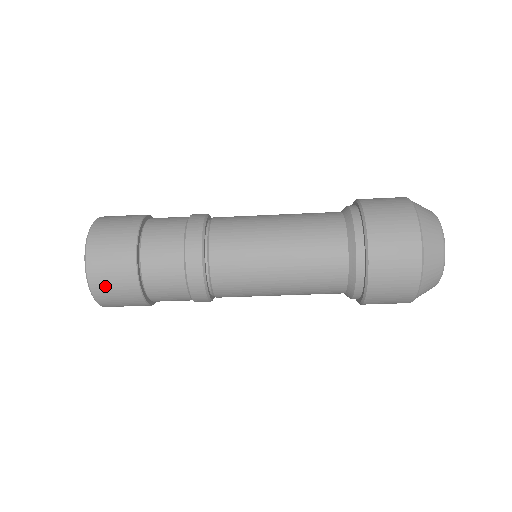
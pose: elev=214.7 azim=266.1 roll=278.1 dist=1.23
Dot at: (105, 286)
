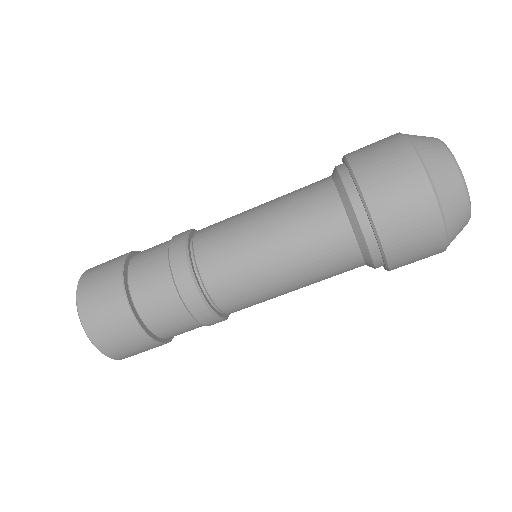
Dot at: (91, 280)
